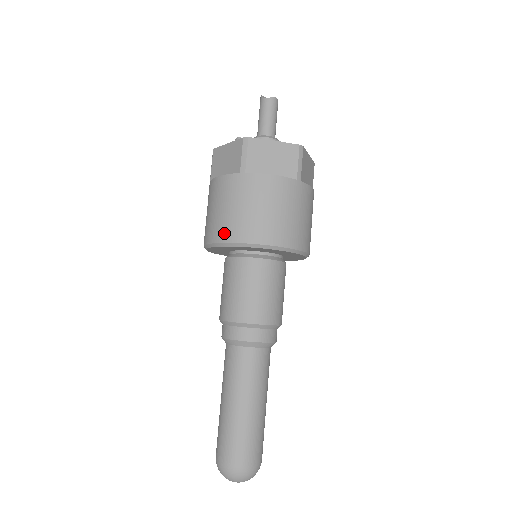
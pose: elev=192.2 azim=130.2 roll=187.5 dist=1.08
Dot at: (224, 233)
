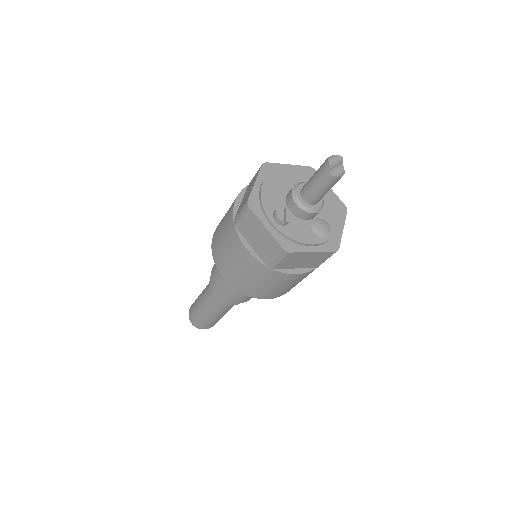
Dot at: (236, 284)
